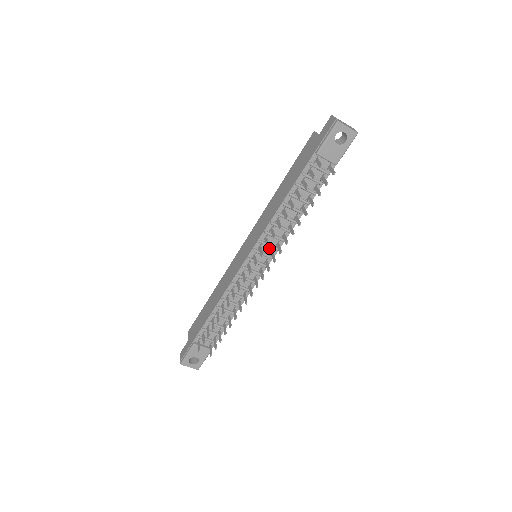
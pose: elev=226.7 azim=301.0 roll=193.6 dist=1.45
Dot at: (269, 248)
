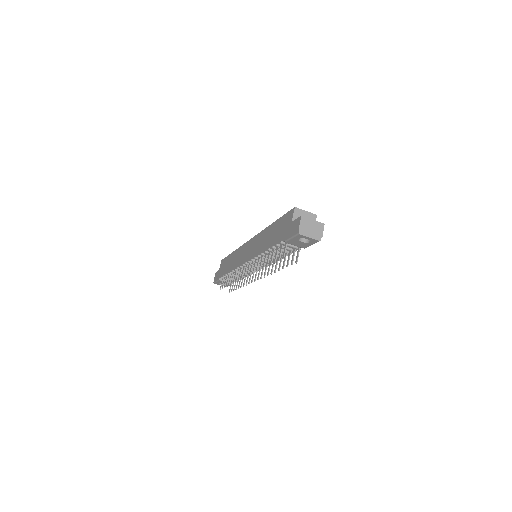
Dot at: occluded
